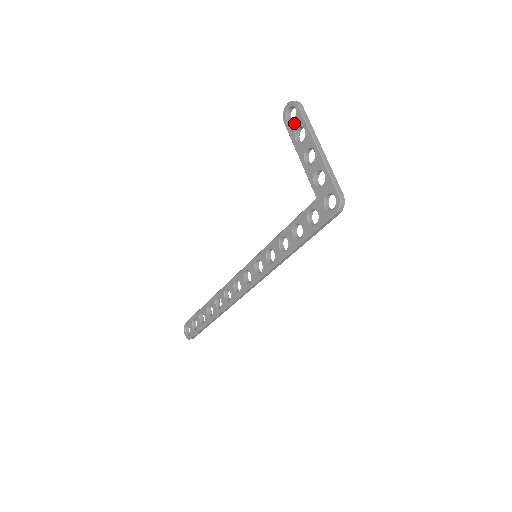
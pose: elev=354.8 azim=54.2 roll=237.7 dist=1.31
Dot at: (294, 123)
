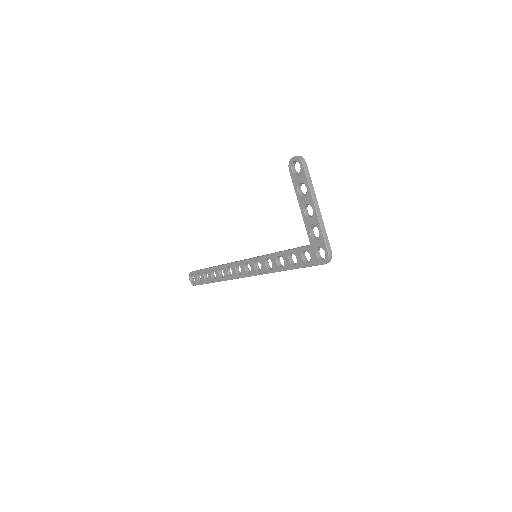
Dot at: (298, 177)
